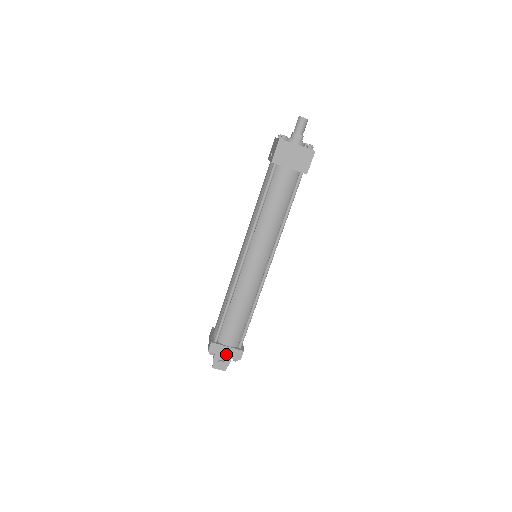
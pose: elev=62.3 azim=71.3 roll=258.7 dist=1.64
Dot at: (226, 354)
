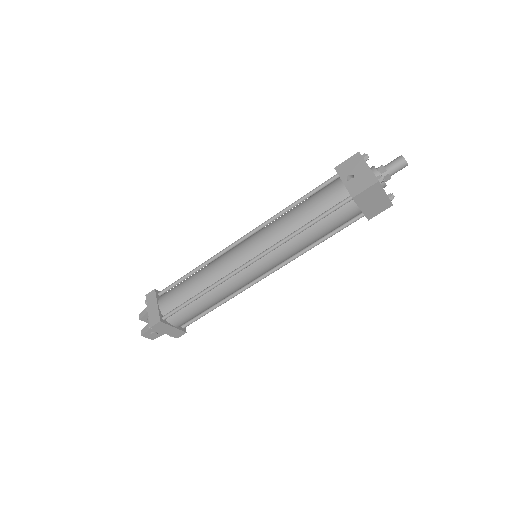
Dot at: (167, 332)
